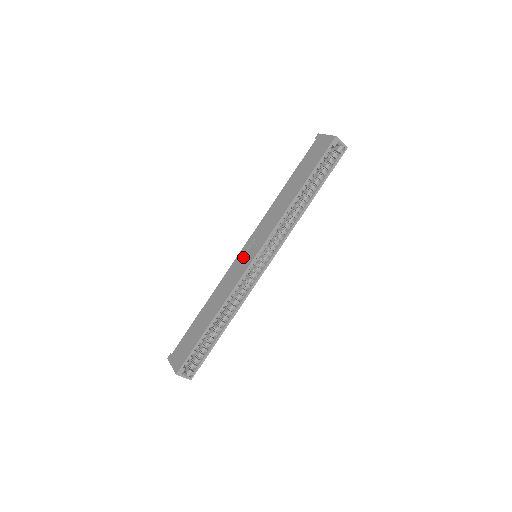
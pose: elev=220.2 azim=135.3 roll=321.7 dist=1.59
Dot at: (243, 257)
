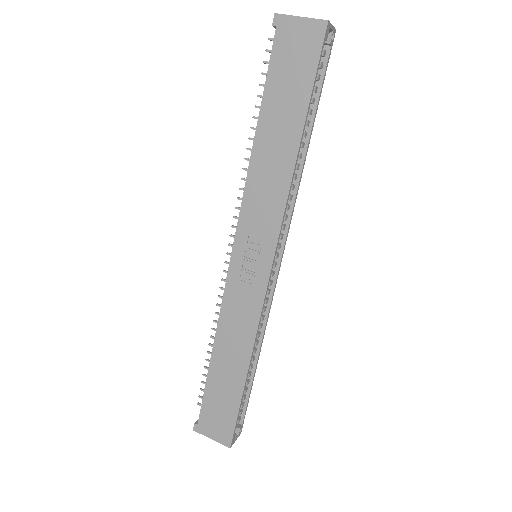
Dot at: (244, 270)
